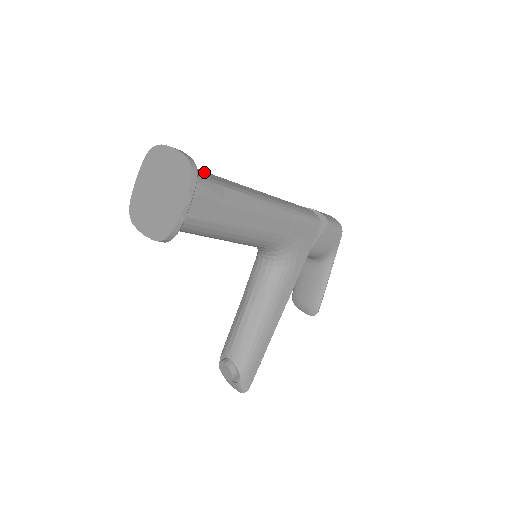
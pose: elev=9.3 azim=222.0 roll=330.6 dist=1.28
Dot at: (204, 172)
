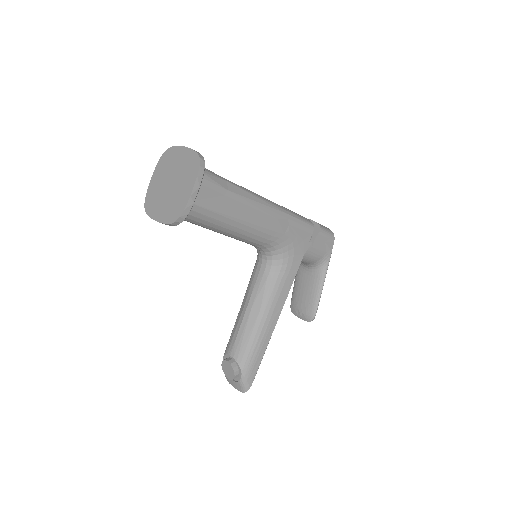
Dot at: occluded
